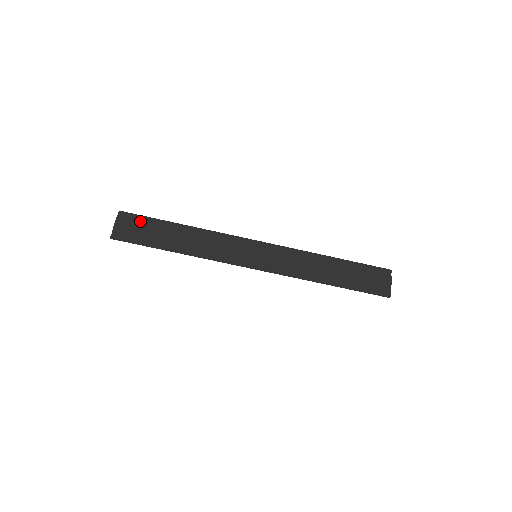
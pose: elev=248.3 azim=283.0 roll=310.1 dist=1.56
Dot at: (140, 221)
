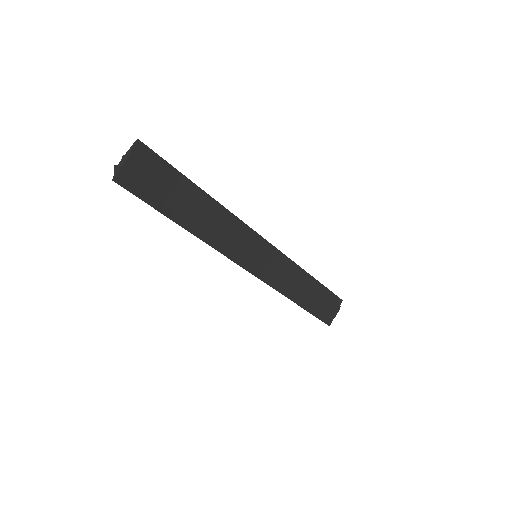
Dot at: (160, 169)
